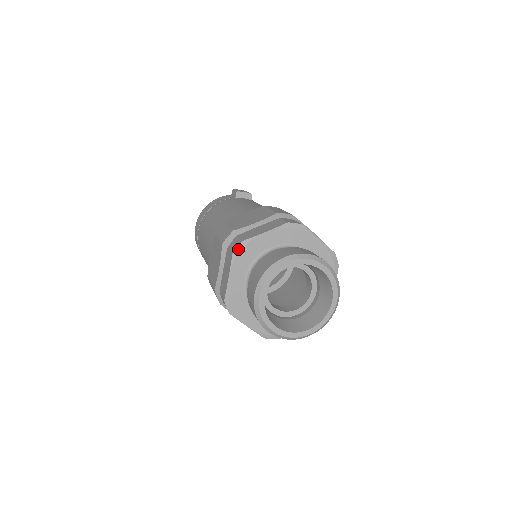
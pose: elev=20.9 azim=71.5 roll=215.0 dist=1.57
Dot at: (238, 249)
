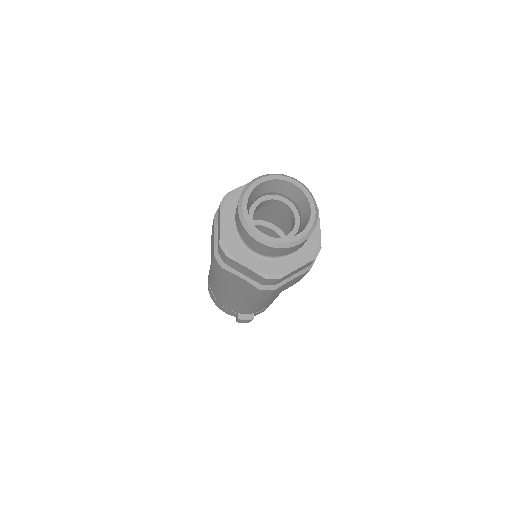
Dot at: (224, 200)
